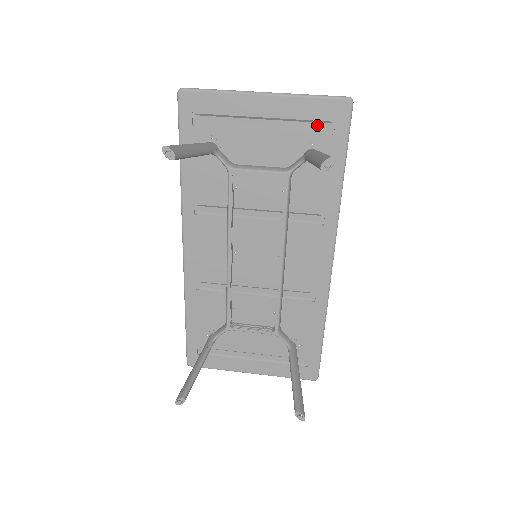
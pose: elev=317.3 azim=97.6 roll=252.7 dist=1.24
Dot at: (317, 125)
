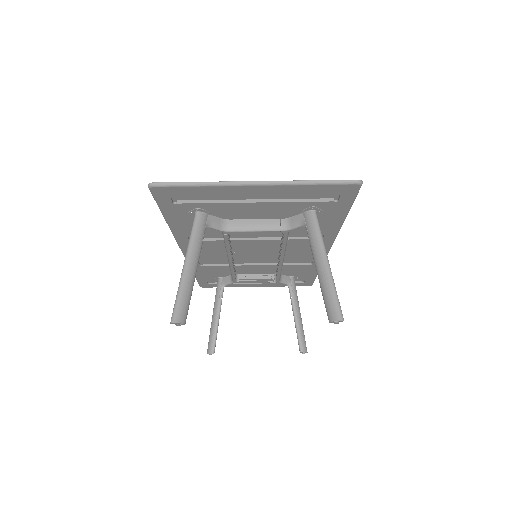
Dot at: (319, 196)
